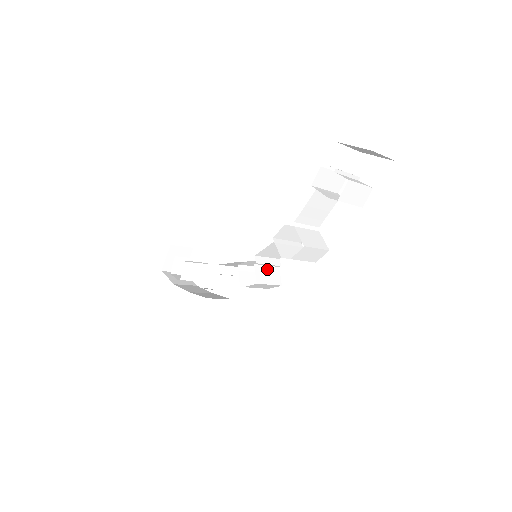
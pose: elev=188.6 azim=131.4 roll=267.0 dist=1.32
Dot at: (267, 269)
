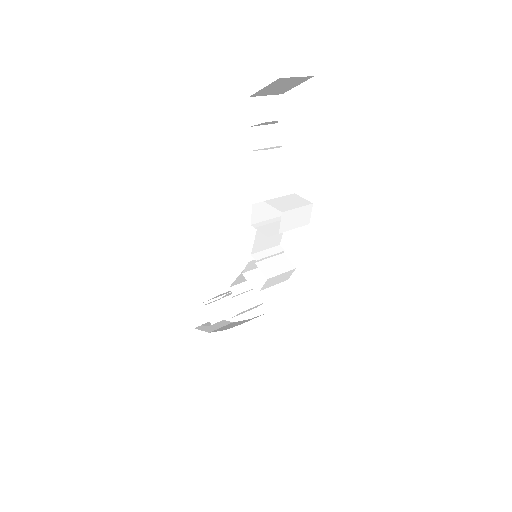
Dot at: (271, 261)
